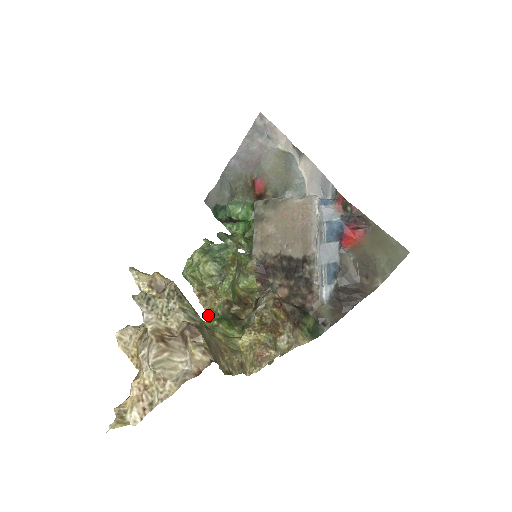
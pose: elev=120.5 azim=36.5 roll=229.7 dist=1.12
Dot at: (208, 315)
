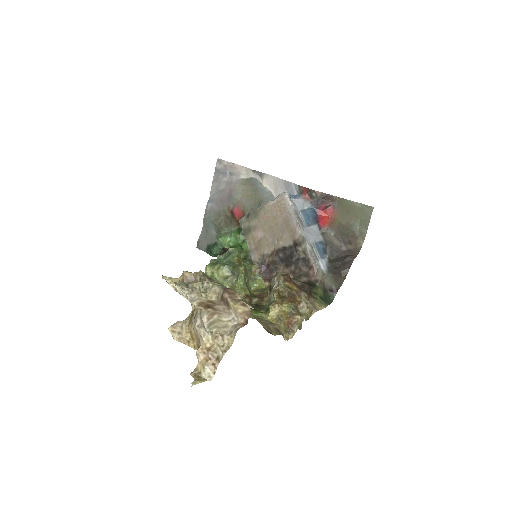
Dot at: occluded
